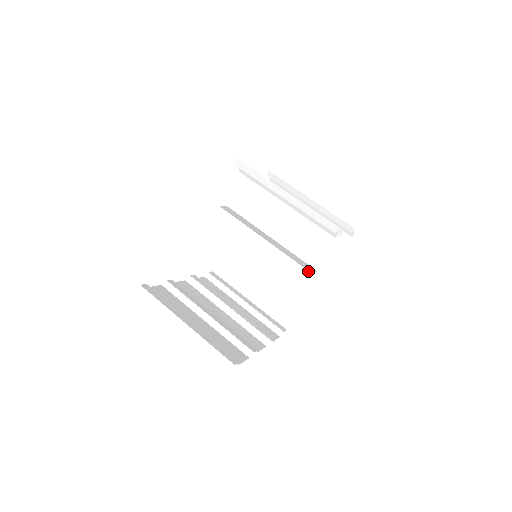
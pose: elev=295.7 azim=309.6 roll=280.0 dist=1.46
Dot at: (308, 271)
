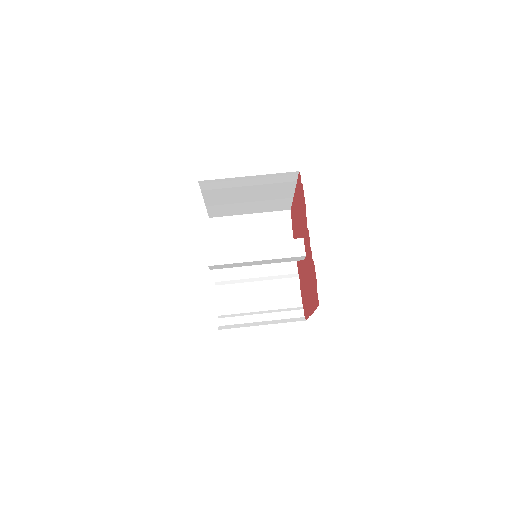
Dot at: (303, 256)
